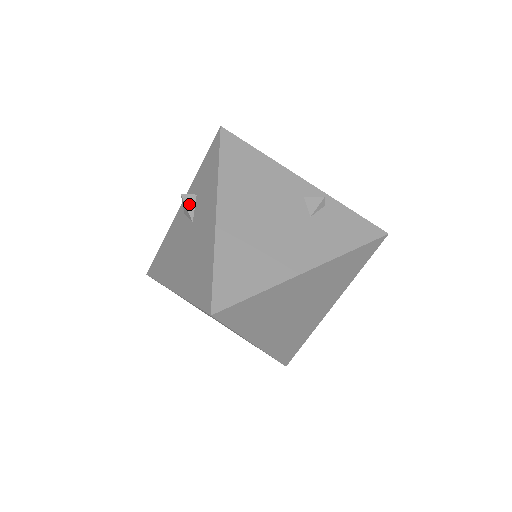
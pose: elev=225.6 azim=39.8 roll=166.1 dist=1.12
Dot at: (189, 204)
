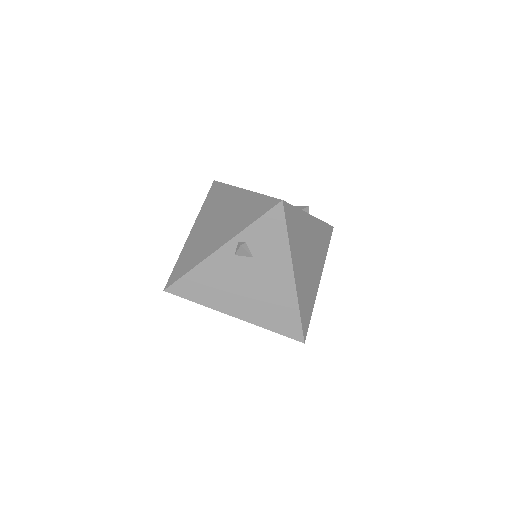
Dot at: occluded
